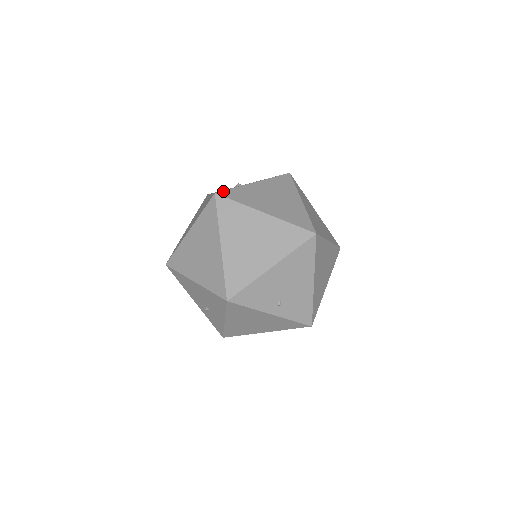
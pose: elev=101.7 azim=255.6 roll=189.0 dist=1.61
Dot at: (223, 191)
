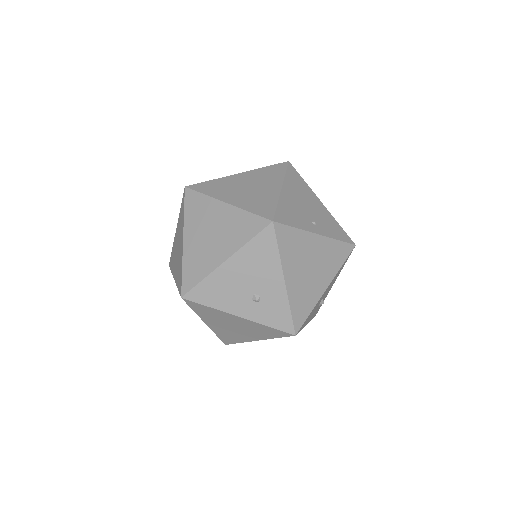
Dot at: occluded
